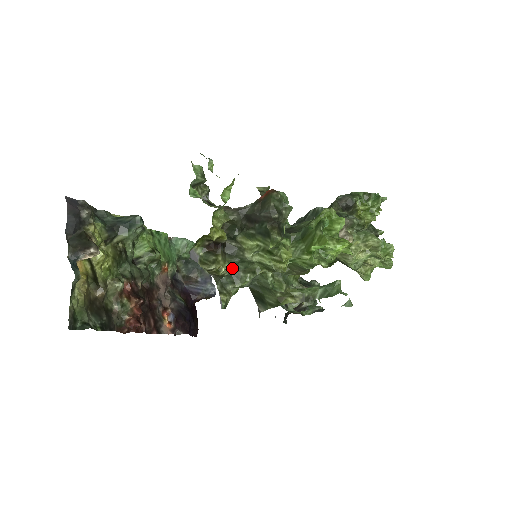
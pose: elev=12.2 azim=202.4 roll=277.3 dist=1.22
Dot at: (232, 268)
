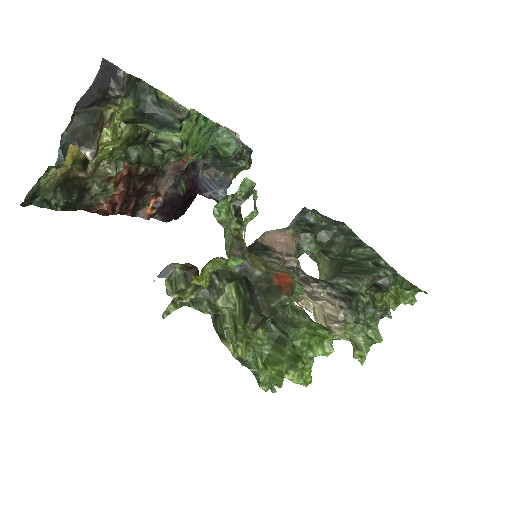
Dot at: (198, 297)
